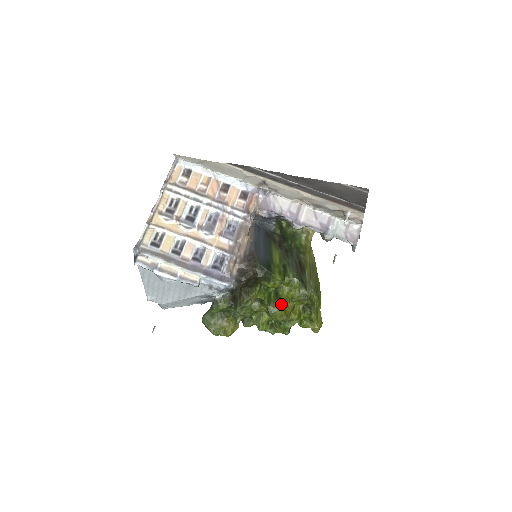
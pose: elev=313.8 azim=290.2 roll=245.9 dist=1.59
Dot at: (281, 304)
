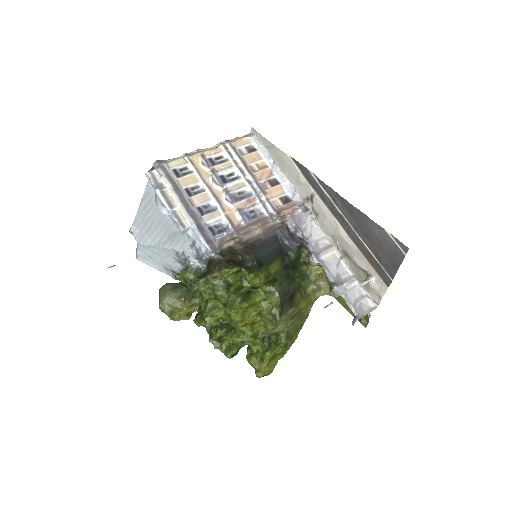
Dot at: (245, 302)
